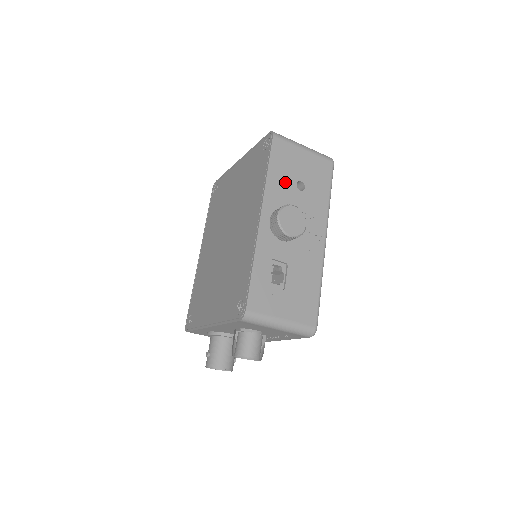
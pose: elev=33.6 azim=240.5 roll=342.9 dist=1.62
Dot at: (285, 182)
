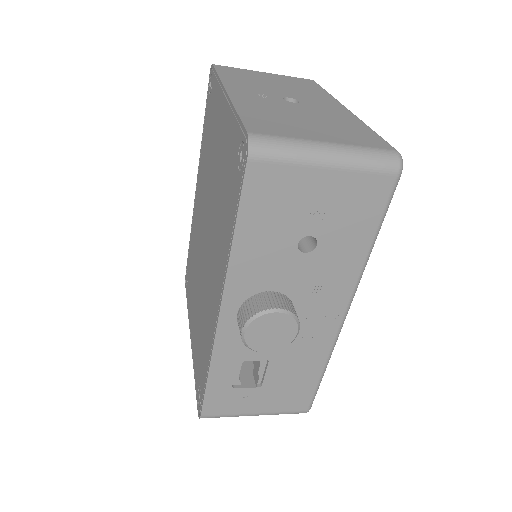
Dot at: (272, 247)
